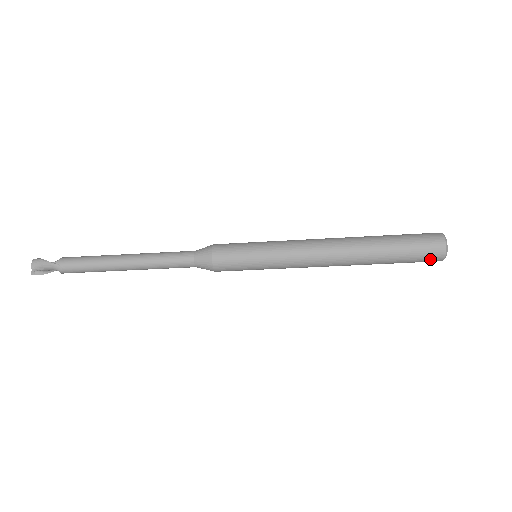
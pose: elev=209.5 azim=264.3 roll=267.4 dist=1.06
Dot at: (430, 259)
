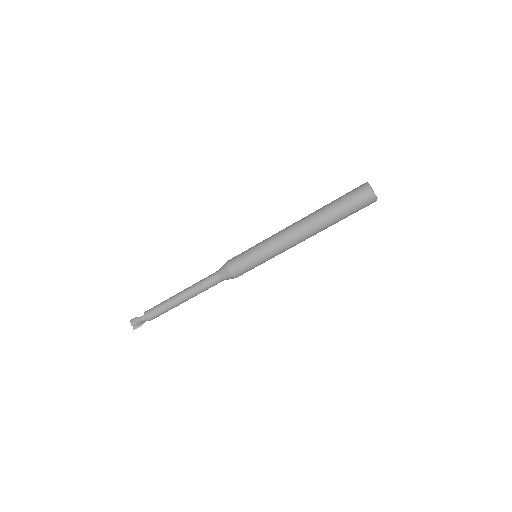
Dot at: (366, 204)
